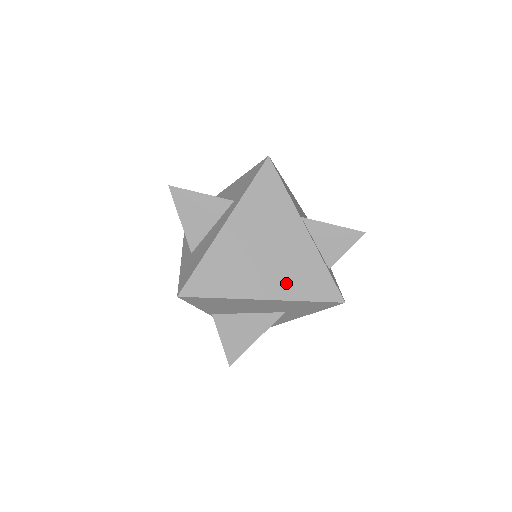
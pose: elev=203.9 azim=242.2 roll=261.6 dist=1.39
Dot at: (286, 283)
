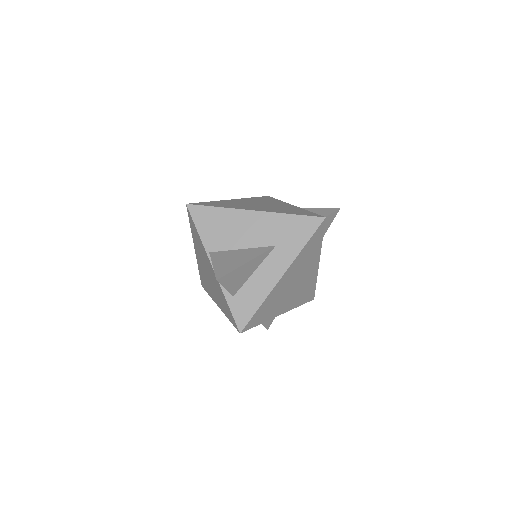
Dot at: (275, 210)
